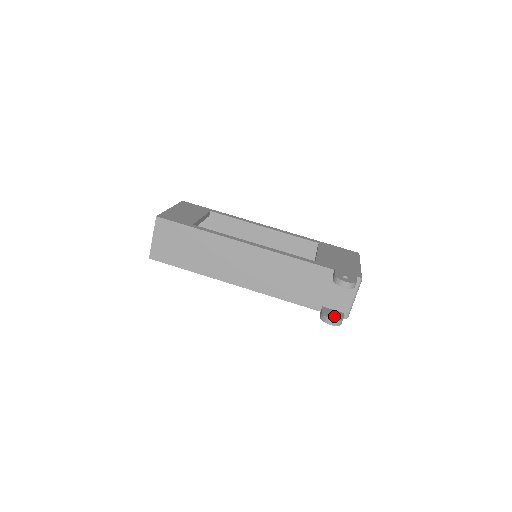
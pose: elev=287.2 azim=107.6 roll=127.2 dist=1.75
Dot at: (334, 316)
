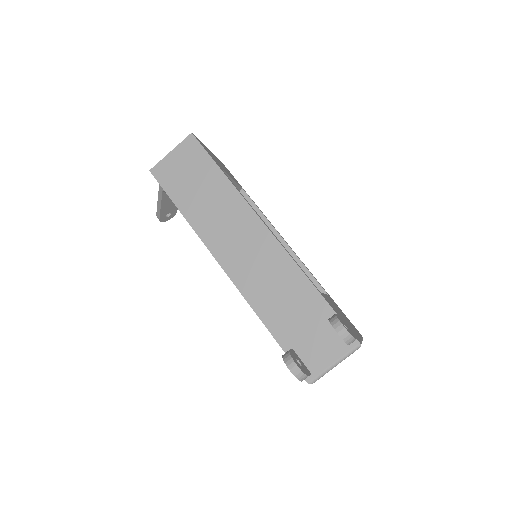
Dot at: occluded
